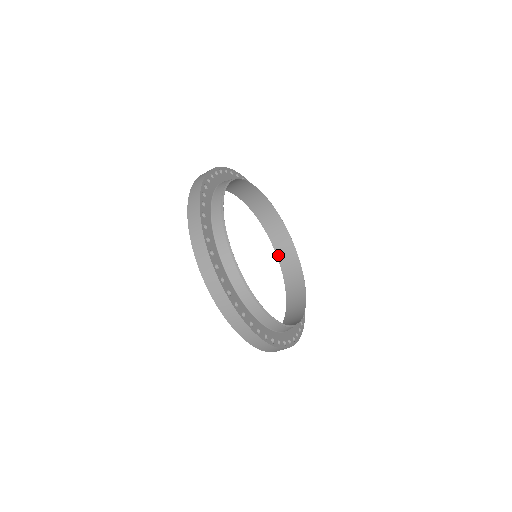
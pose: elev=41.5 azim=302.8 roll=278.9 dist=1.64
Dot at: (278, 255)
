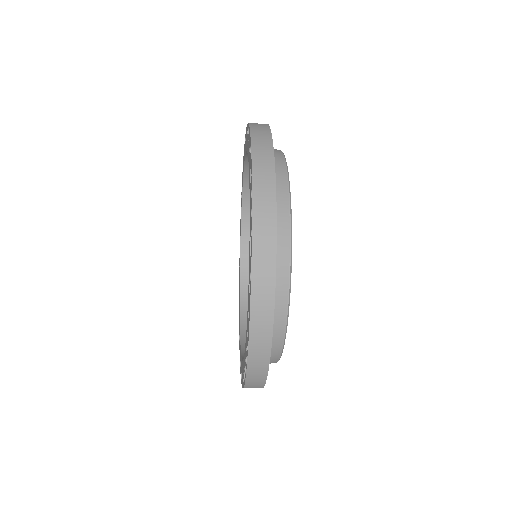
Dot at: (242, 251)
